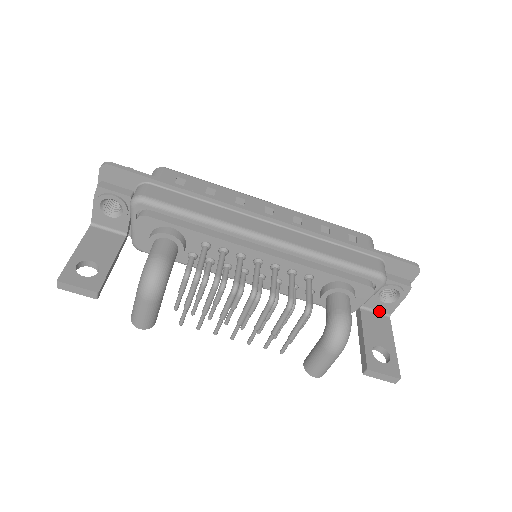
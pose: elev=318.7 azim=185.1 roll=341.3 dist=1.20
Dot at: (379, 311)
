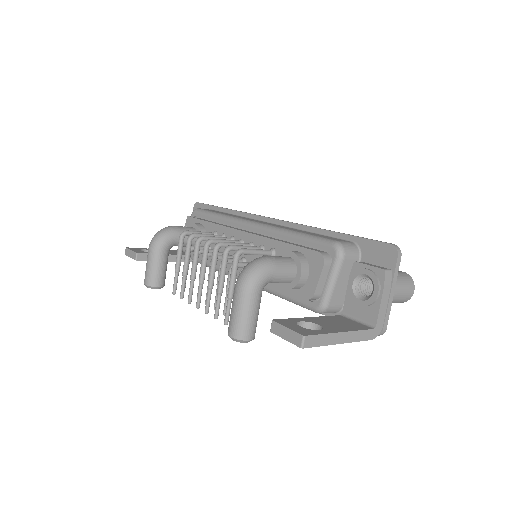
Dot at: (362, 320)
